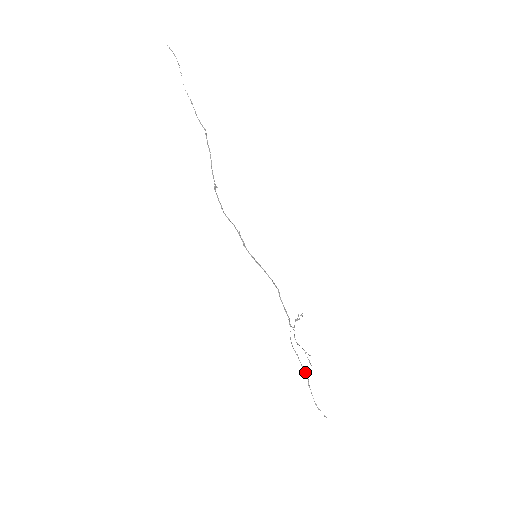
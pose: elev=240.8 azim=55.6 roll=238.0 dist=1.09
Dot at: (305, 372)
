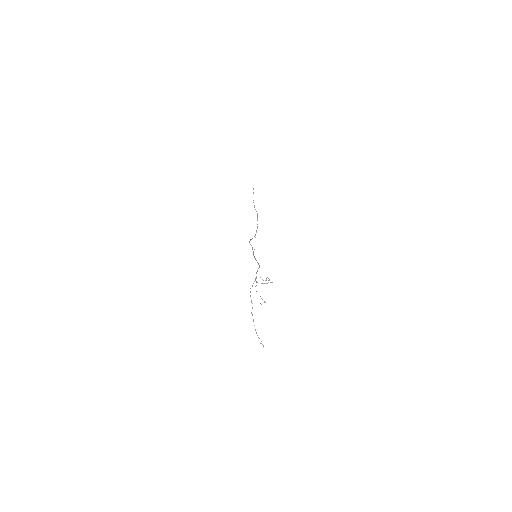
Dot at: occluded
